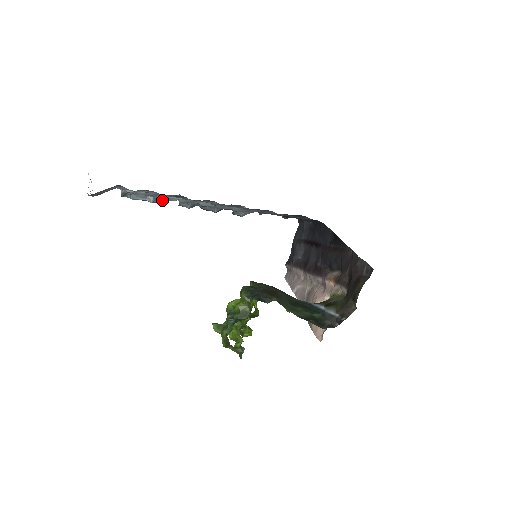
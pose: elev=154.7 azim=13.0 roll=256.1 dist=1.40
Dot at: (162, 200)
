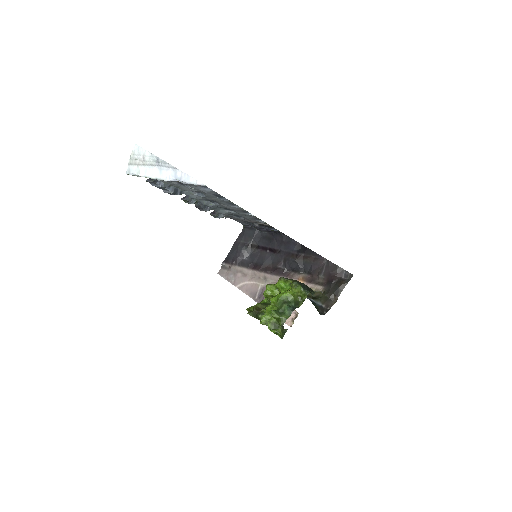
Dot at: (179, 192)
